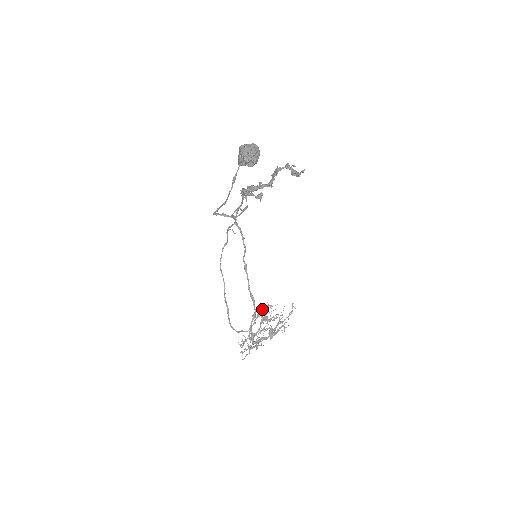
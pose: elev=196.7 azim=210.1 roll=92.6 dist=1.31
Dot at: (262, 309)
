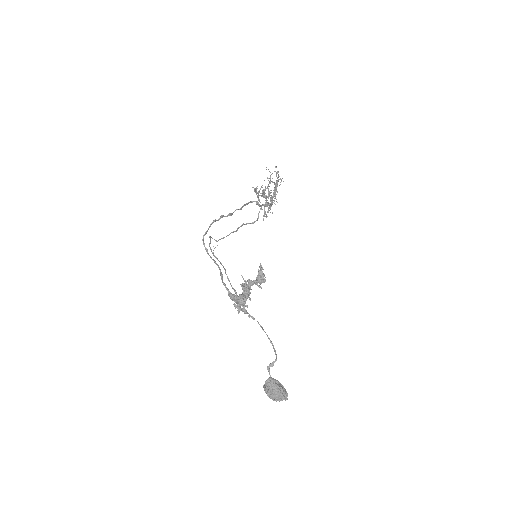
Dot at: (258, 196)
